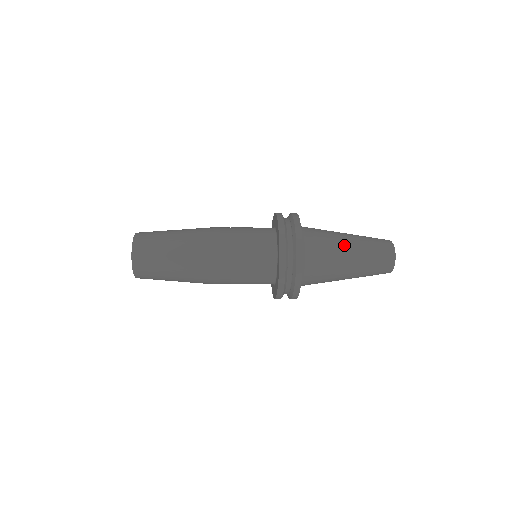
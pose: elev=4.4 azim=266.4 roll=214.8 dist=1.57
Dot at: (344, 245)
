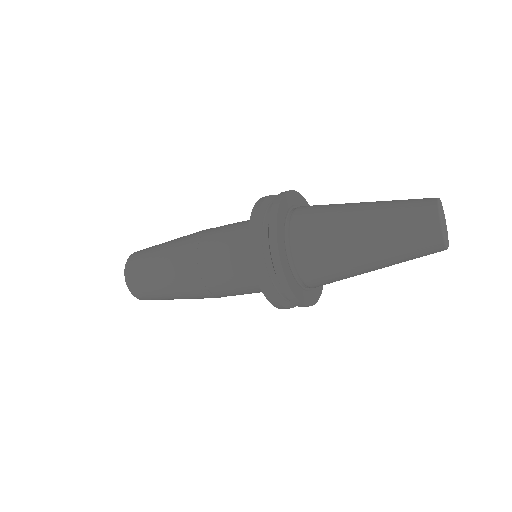
Dot at: (351, 207)
